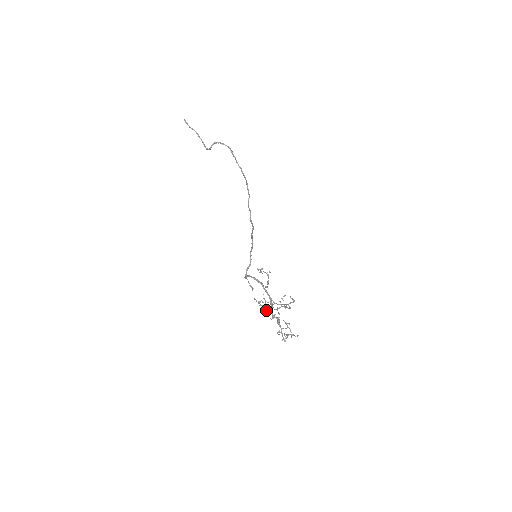
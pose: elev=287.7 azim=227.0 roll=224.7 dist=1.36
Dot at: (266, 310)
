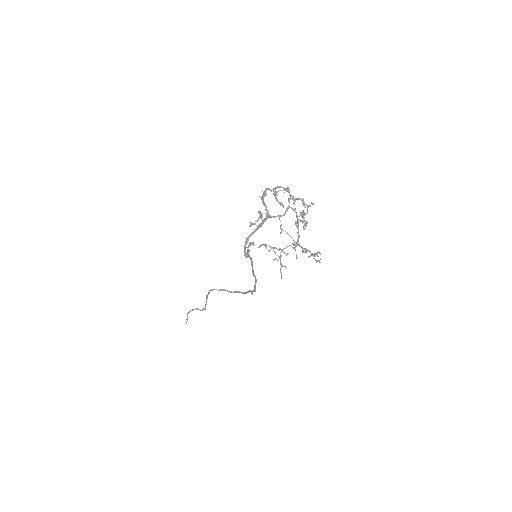
Dot at: (280, 254)
